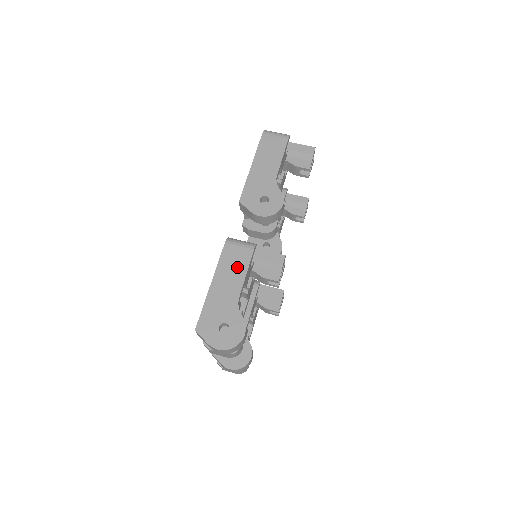
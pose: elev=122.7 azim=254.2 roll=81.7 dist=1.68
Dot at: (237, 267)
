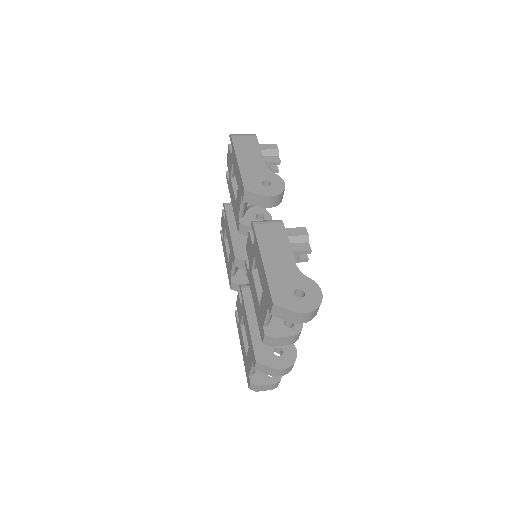
Dot at: (278, 240)
